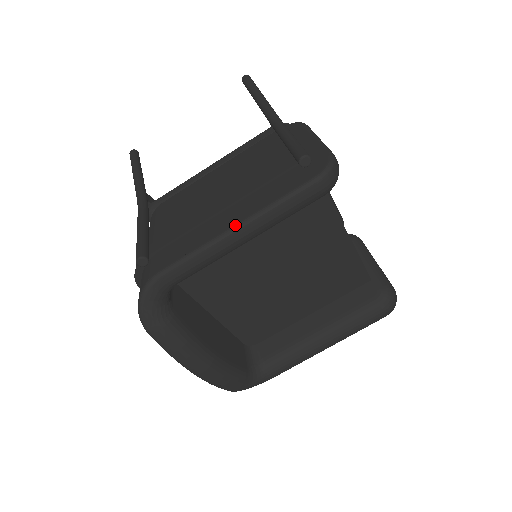
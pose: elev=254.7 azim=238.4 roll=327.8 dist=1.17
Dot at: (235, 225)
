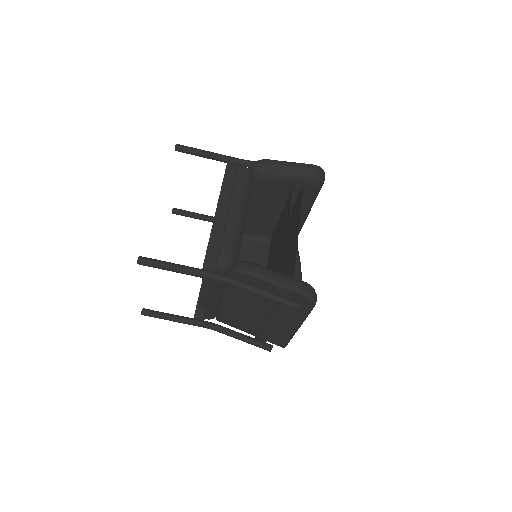
Dot at: (297, 329)
